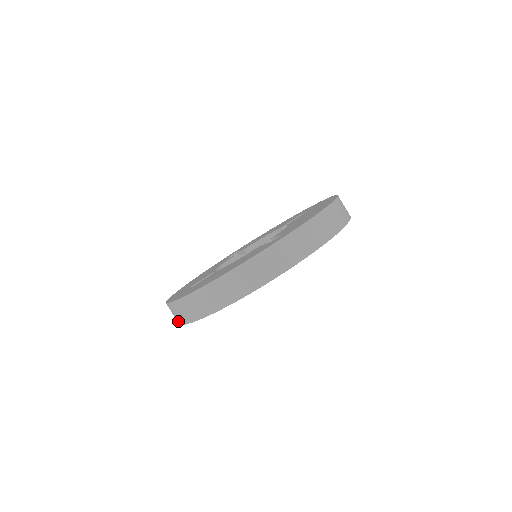
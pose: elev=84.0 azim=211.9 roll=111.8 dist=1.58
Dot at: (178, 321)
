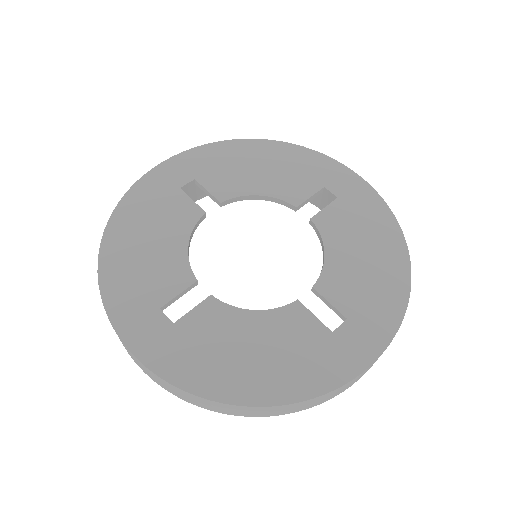
Dot at: (134, 360)
